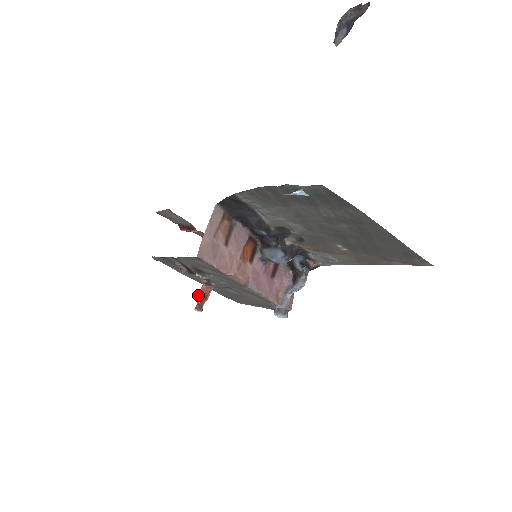
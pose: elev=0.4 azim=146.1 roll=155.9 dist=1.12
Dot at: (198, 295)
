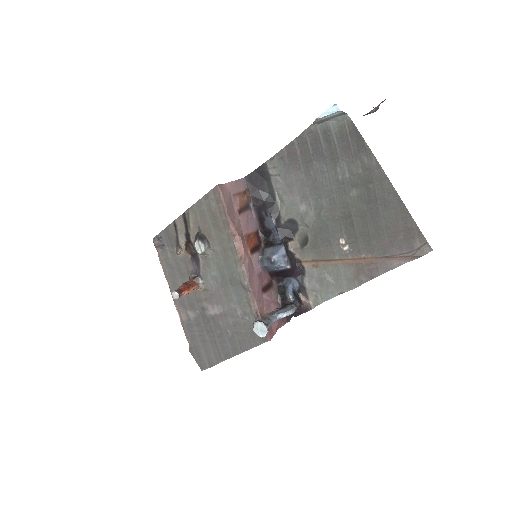
Dot at: occluded
